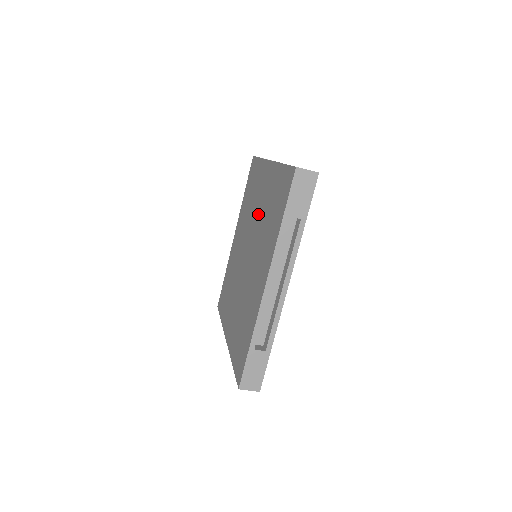
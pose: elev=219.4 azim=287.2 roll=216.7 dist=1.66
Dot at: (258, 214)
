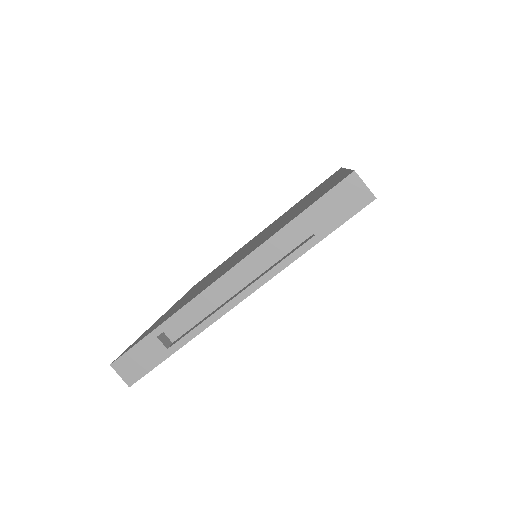
Dot at: (290, 213)
